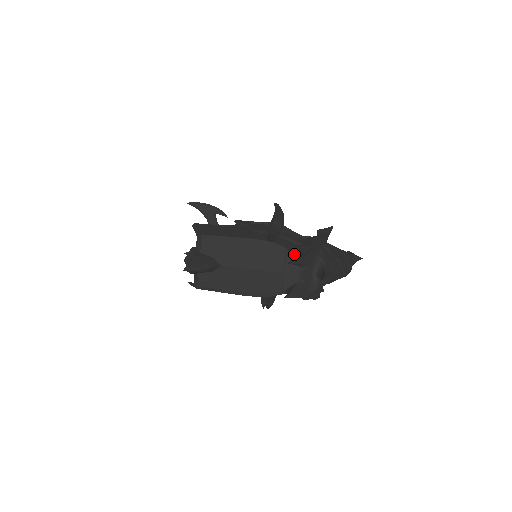
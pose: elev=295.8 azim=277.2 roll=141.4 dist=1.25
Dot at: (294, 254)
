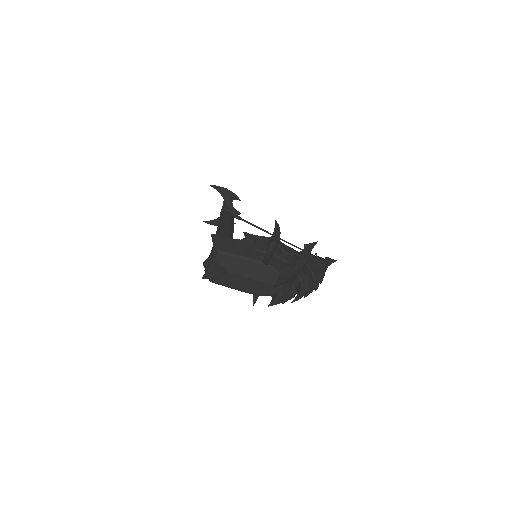
Dot at: (280, 275)
